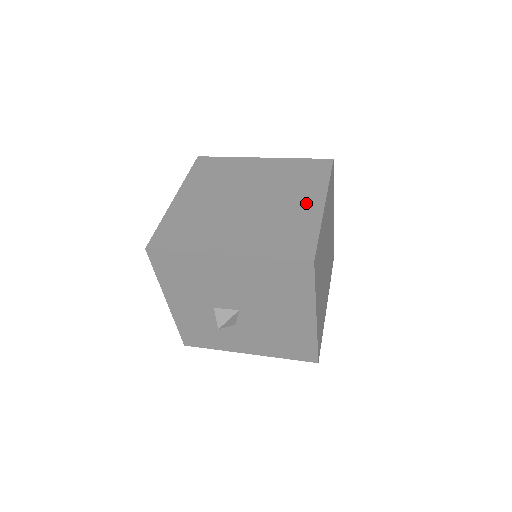
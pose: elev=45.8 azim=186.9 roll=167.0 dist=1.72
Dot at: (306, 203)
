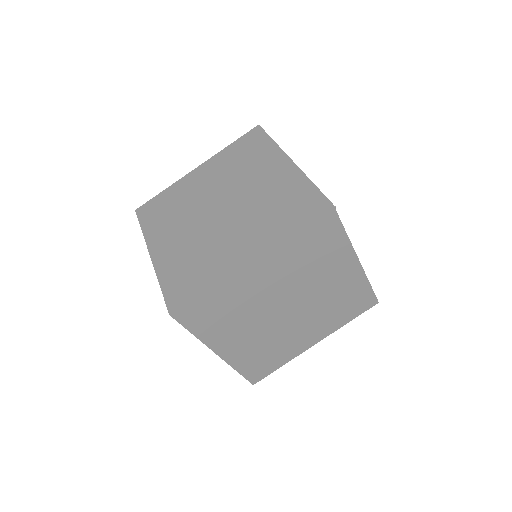
Dot at: (242, 246)
